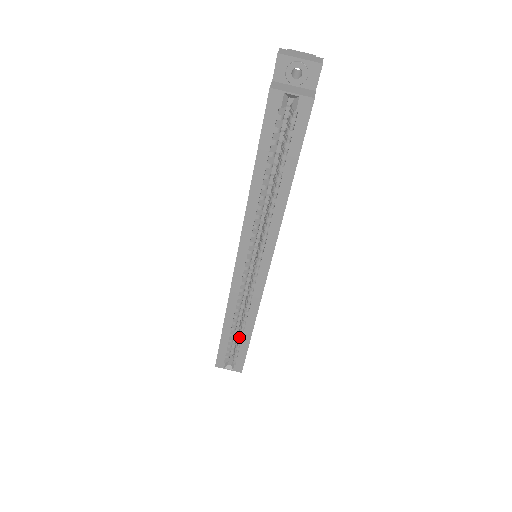
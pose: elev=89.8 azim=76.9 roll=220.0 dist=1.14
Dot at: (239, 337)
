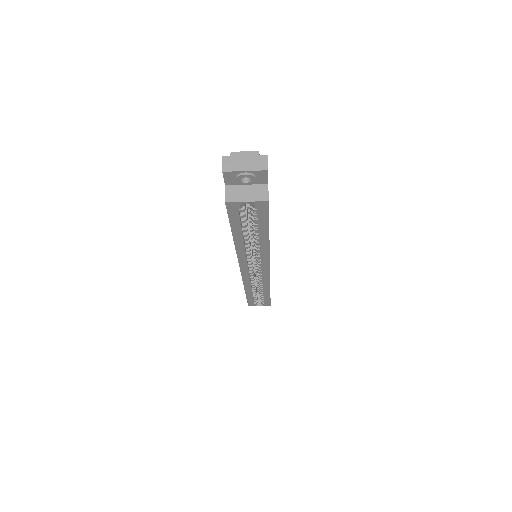
Dot at: (261, 294)
